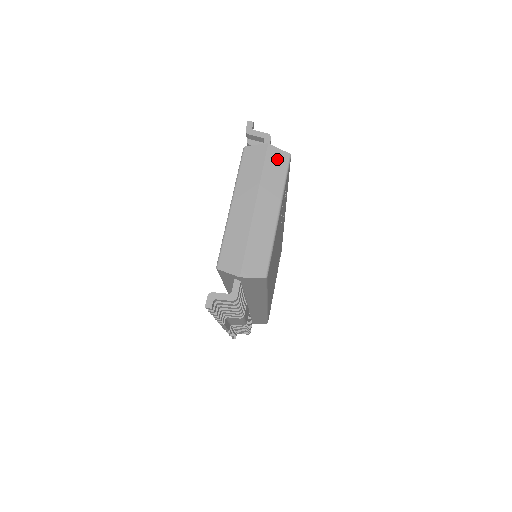
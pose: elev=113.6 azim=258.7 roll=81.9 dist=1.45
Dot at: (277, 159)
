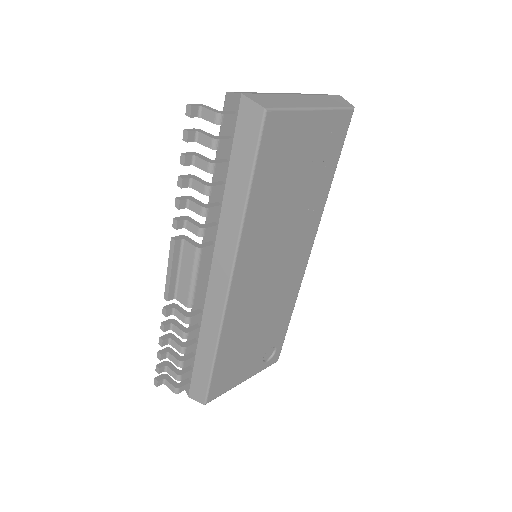
Dot at: (340, 101)
